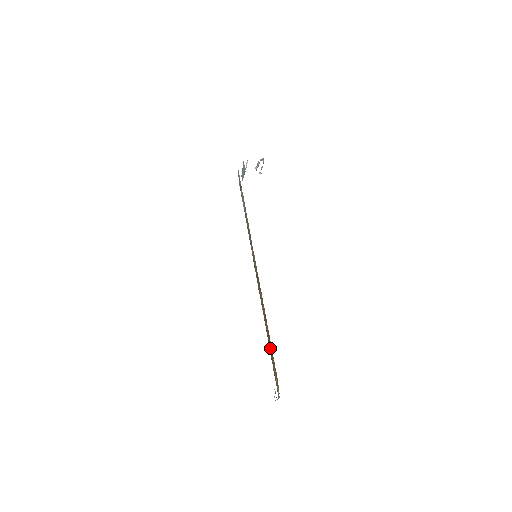
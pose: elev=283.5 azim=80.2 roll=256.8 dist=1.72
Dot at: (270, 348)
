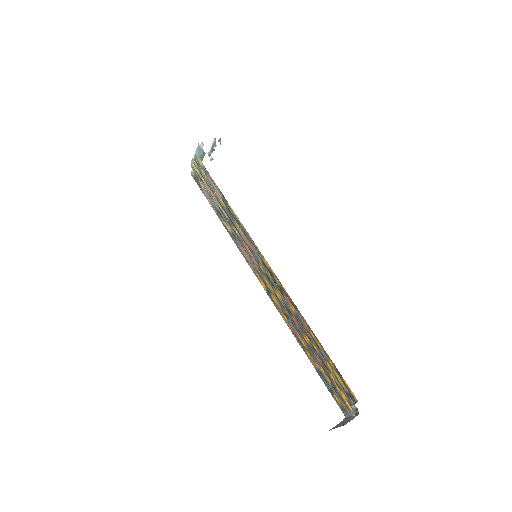
Dot at: (317, 360)
